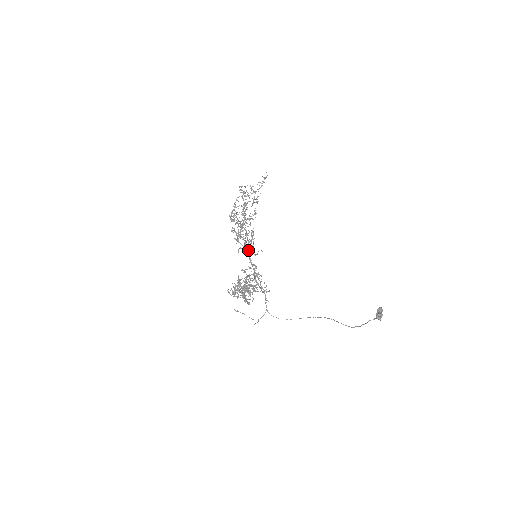
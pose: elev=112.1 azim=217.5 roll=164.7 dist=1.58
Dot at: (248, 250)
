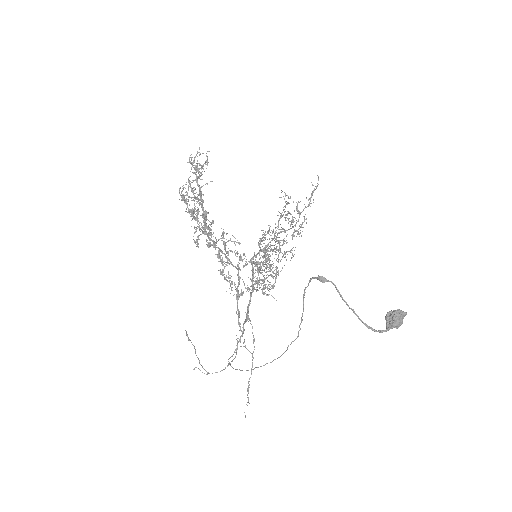
Dot at: occluded
